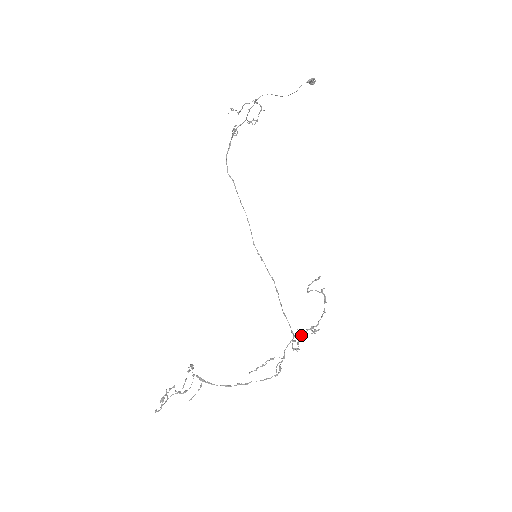
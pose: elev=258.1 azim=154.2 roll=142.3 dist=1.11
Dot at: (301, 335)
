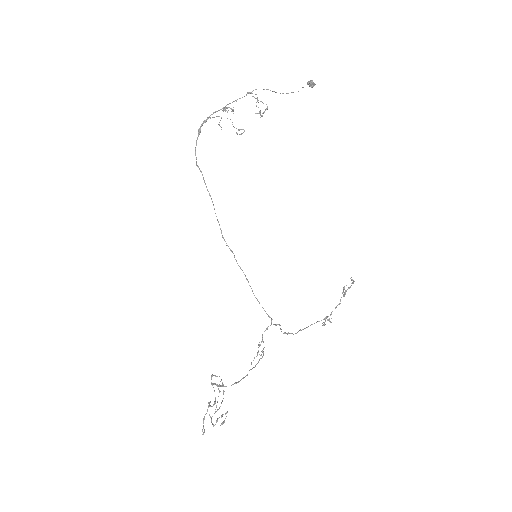
Dot at: occluded
